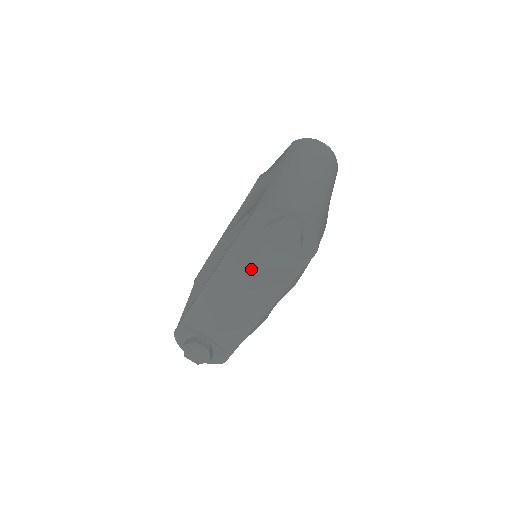
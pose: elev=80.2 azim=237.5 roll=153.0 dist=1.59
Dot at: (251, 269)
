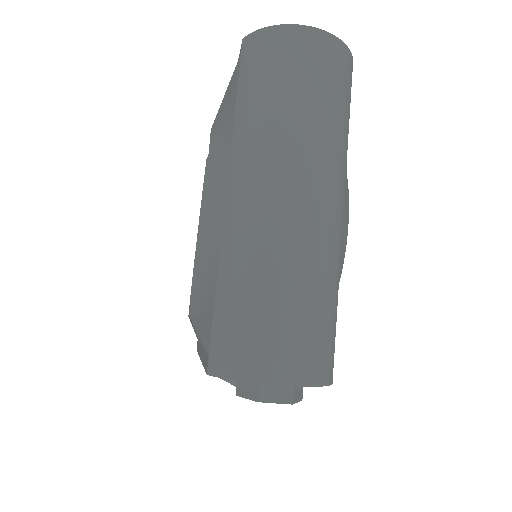
Dot at: occluded
